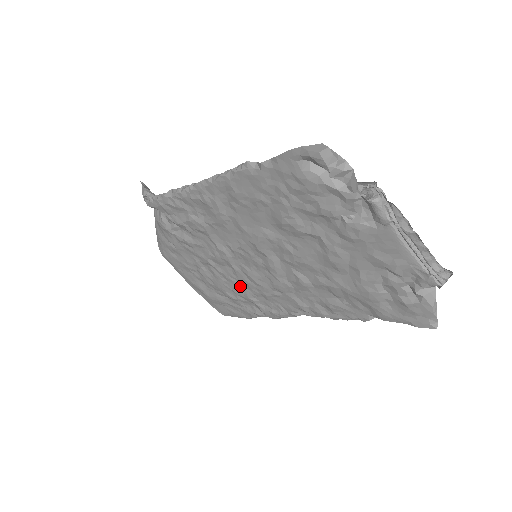
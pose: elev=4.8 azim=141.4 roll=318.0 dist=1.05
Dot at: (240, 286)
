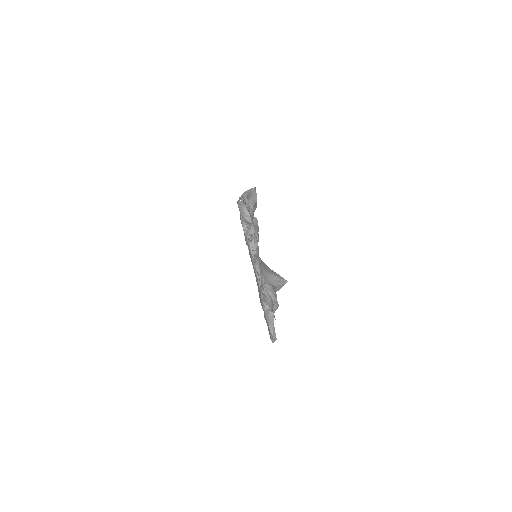
Dot at: occluded
